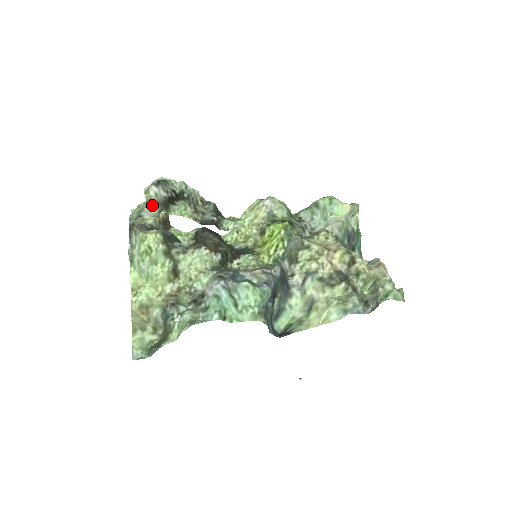
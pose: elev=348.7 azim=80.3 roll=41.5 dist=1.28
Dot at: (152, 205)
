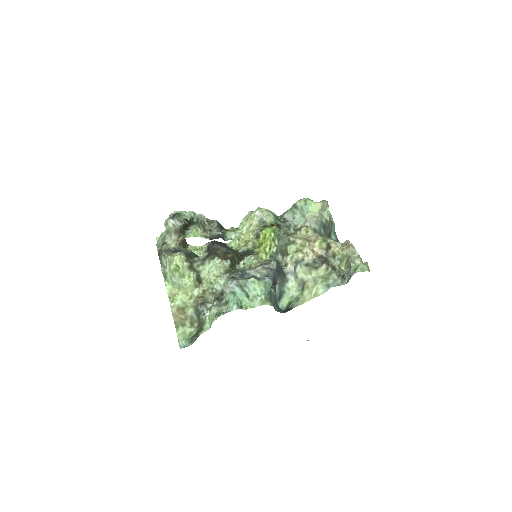
Dot at: (172, 233)
